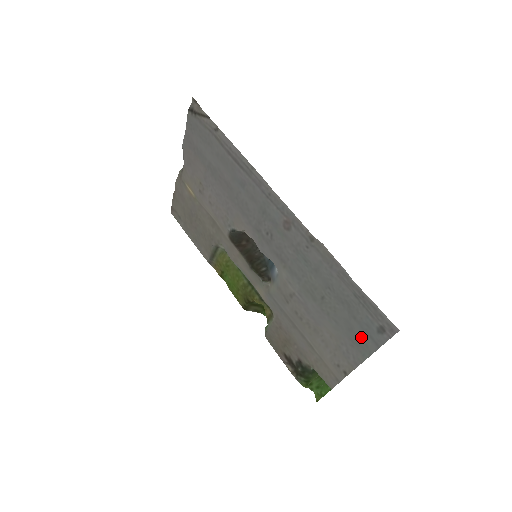
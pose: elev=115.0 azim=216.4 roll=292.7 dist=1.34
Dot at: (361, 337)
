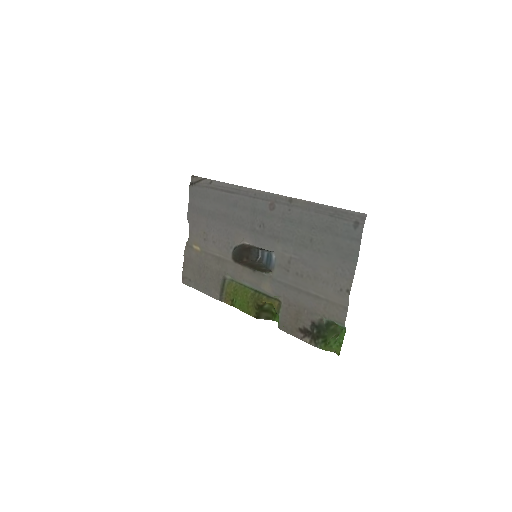
Dot at: (347, 246)
